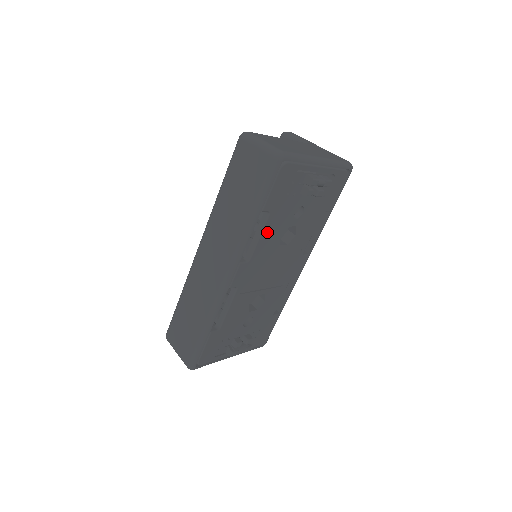
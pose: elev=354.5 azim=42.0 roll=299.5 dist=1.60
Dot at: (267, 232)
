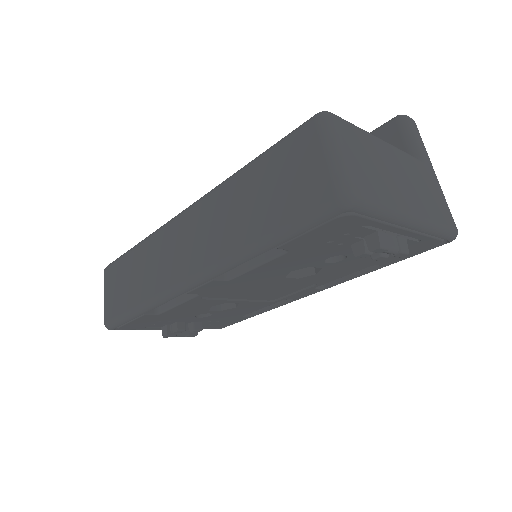
Dot at: (272, 265)
